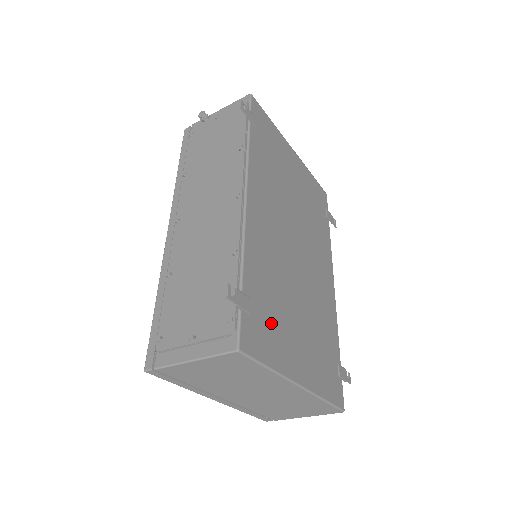
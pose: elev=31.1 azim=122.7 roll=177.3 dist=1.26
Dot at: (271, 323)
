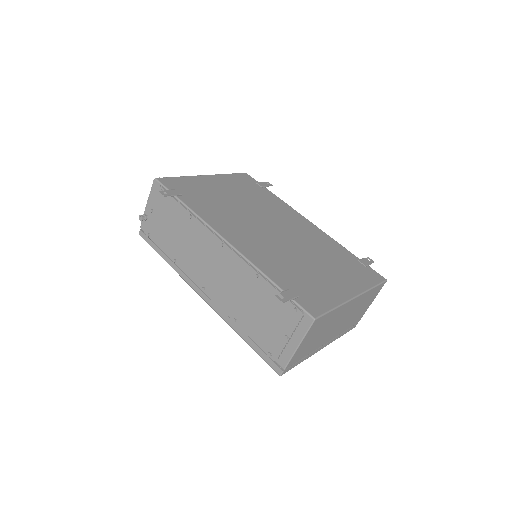
Dot at: (310, 286)
